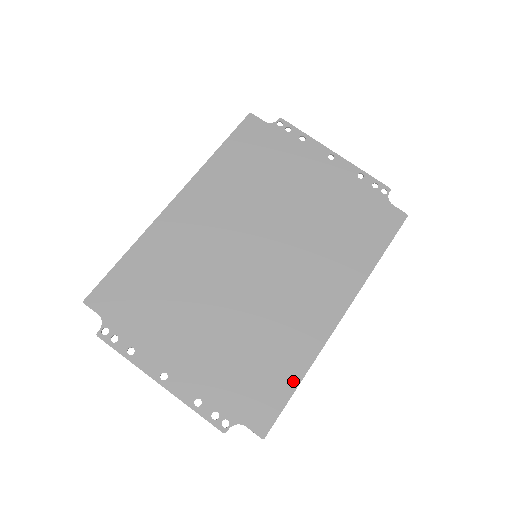
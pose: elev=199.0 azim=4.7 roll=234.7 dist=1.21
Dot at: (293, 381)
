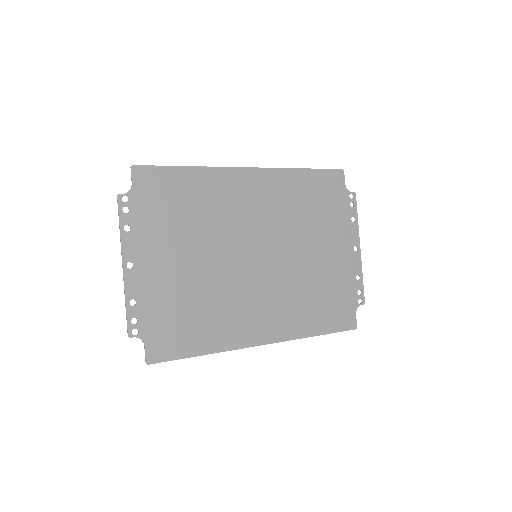
Dot at: (198, 350)
